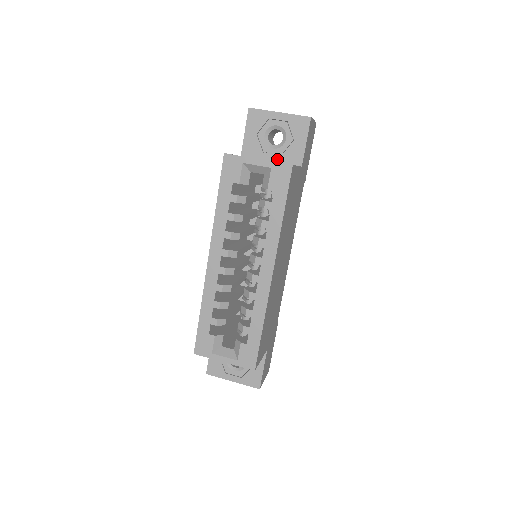
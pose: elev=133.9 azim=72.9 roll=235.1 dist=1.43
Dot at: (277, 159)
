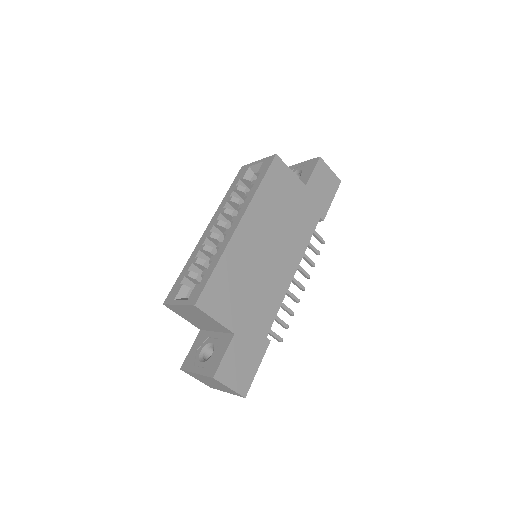
Dot at: occluded
